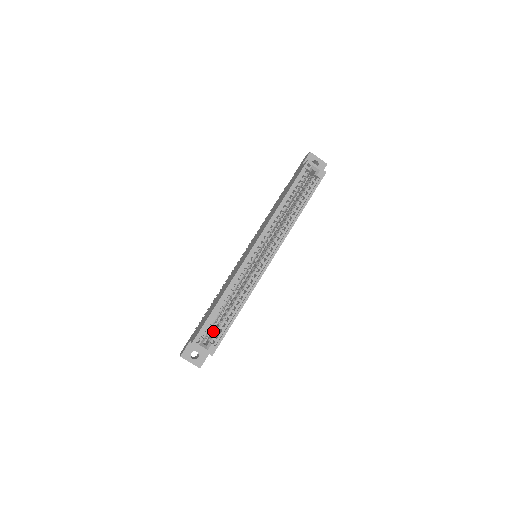
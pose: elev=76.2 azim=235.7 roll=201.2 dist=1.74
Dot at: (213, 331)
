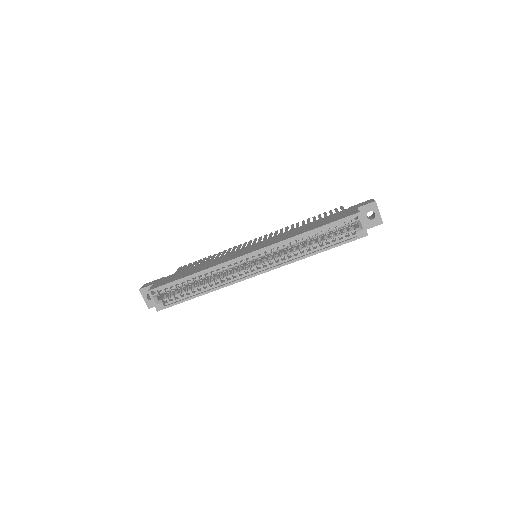
Dot at: occluded
